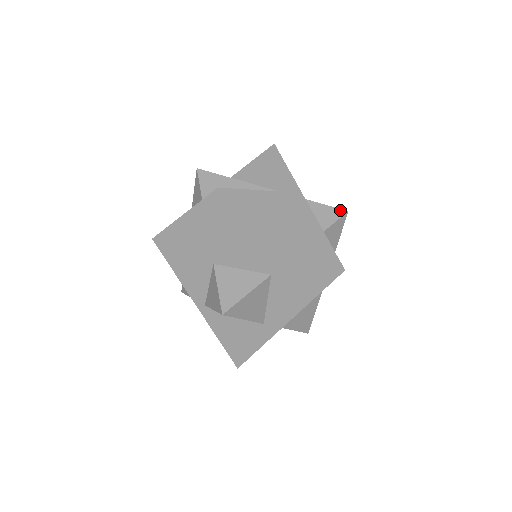
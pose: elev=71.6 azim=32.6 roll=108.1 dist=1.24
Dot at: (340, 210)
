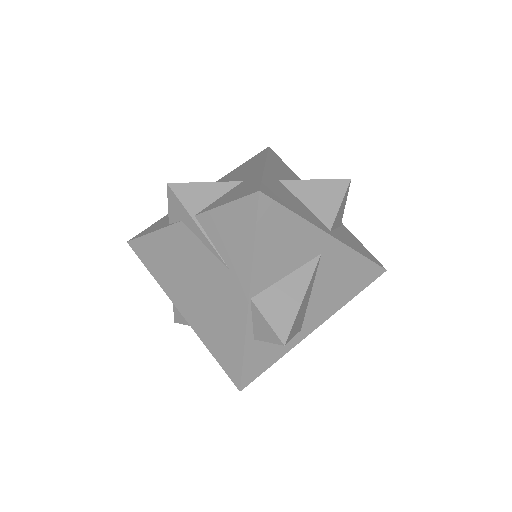
Dot at: (277, 338)
